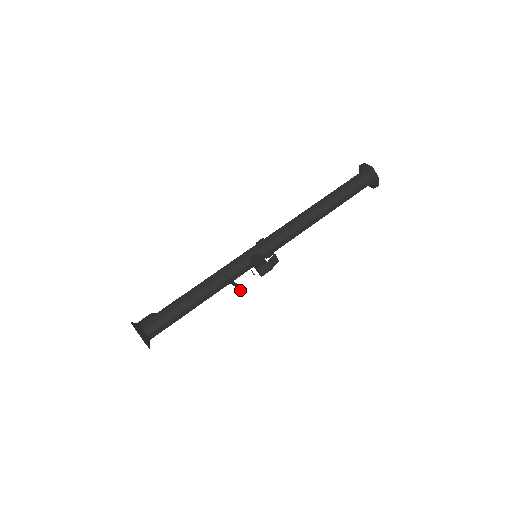
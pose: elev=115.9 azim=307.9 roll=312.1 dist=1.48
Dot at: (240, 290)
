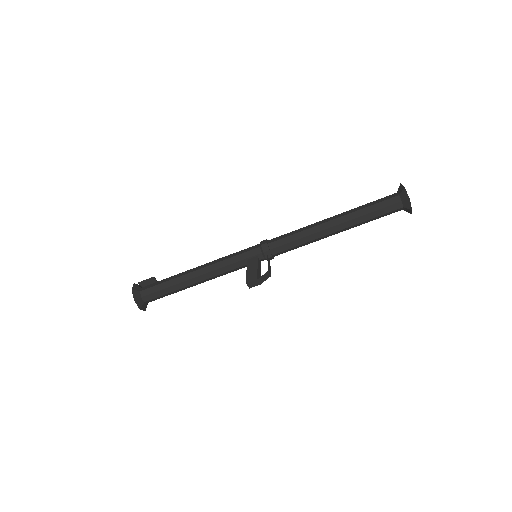
Dot at: occluded
